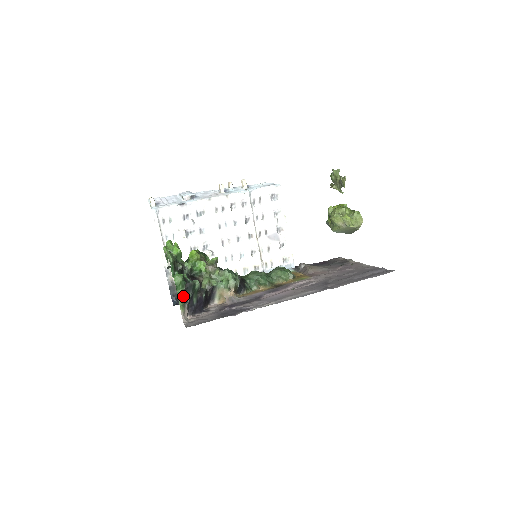
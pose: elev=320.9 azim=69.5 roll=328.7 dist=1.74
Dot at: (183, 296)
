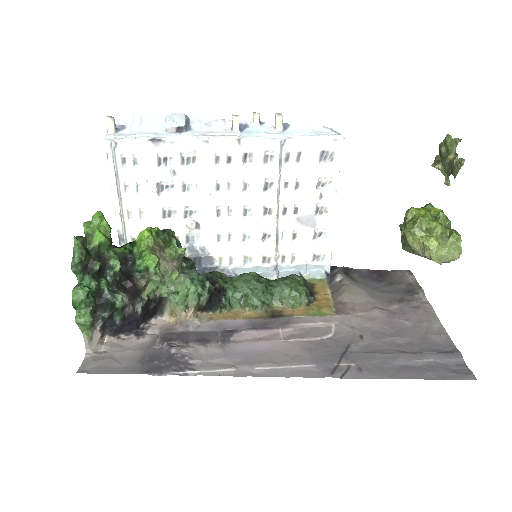
Dot at: (84, 322)
